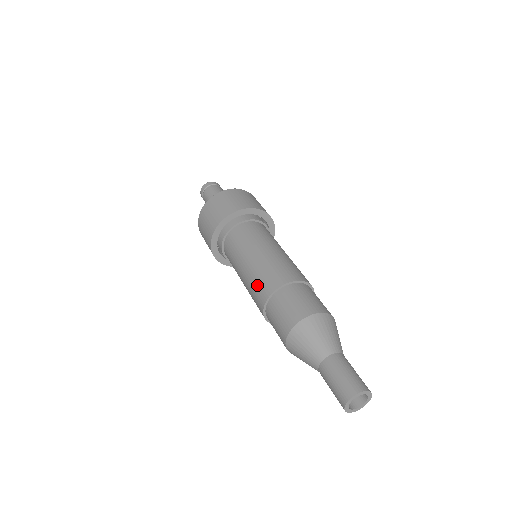
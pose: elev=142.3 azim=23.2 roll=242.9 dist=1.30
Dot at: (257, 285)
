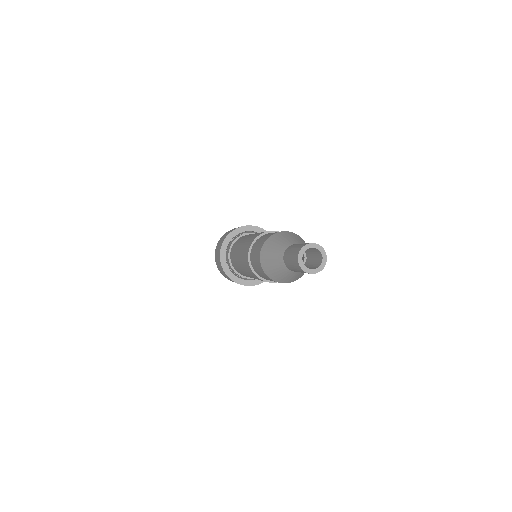
Dot at: (254, 236)
